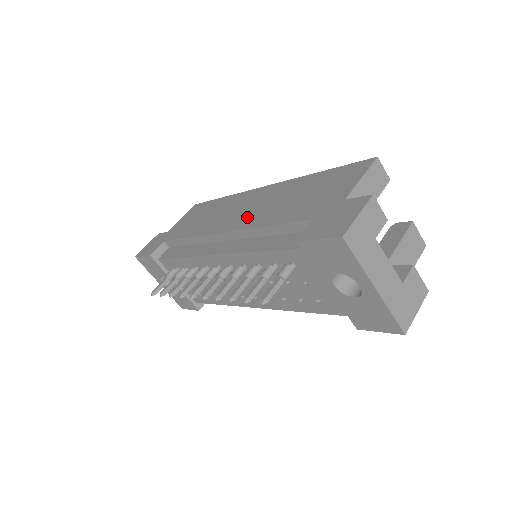
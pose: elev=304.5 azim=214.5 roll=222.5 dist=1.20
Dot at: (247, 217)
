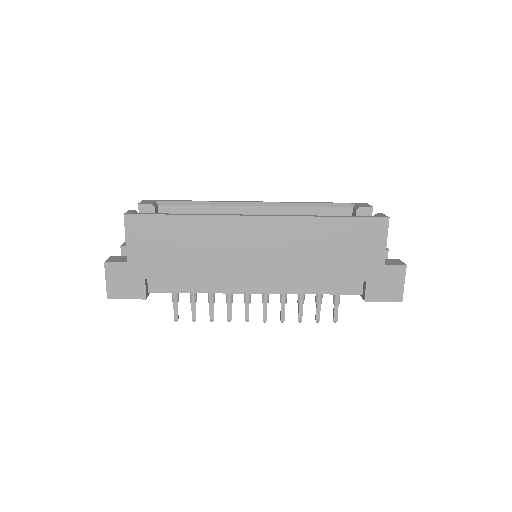
Dot at: (278, 264)
